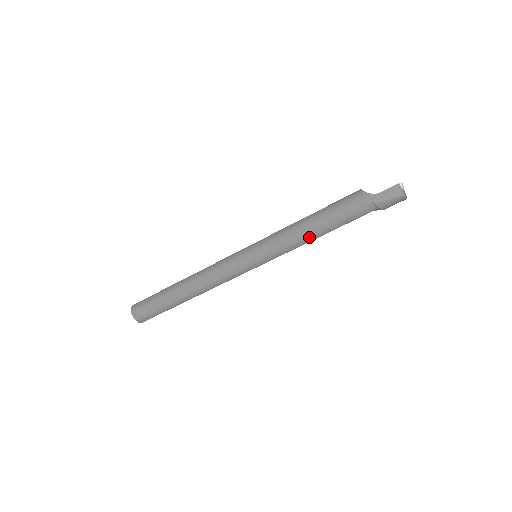
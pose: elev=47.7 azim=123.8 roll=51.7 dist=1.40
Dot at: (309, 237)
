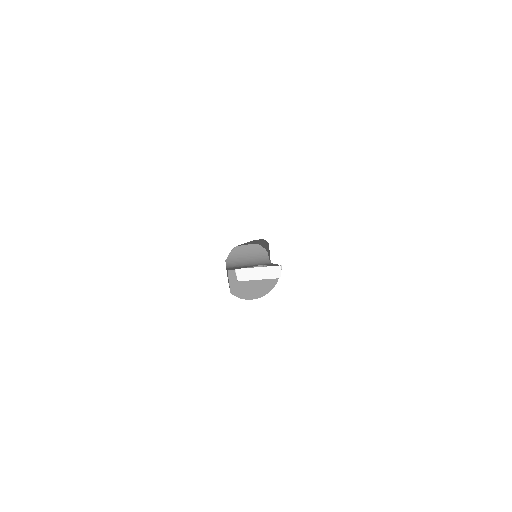
Dot at: occluded
